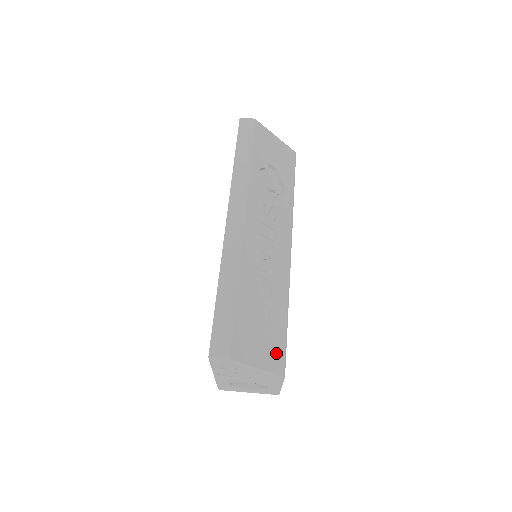
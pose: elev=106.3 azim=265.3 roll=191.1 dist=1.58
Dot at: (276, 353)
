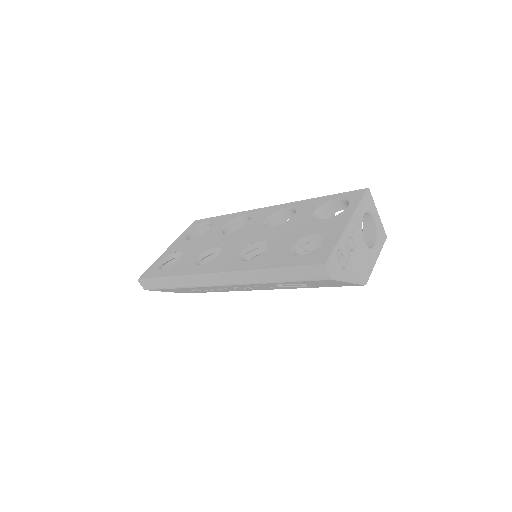
Dot at: (188, 292)
